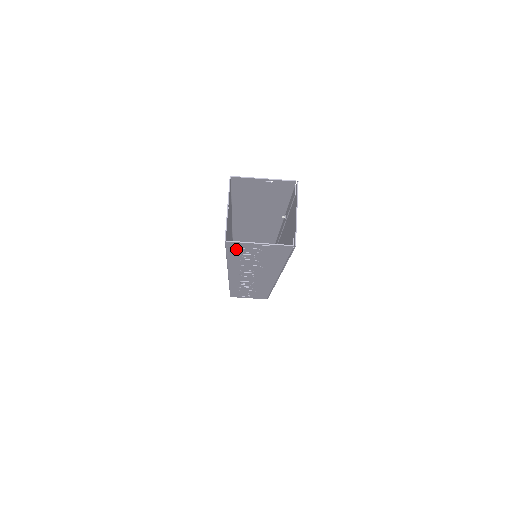
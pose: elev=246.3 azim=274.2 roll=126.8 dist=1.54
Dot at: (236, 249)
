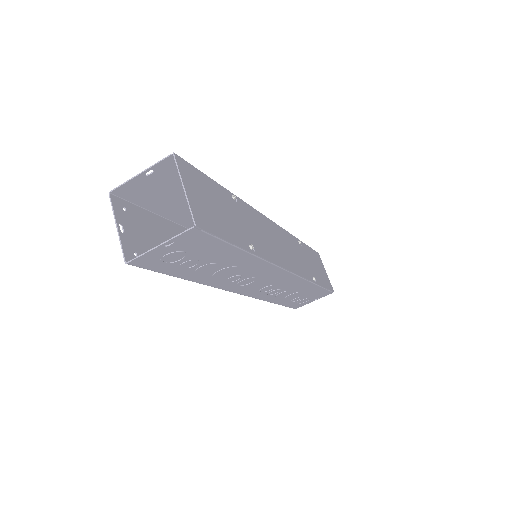
Dot at: (158, 265)
